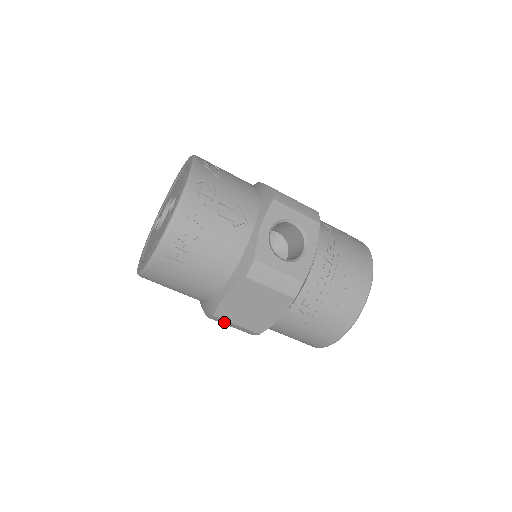
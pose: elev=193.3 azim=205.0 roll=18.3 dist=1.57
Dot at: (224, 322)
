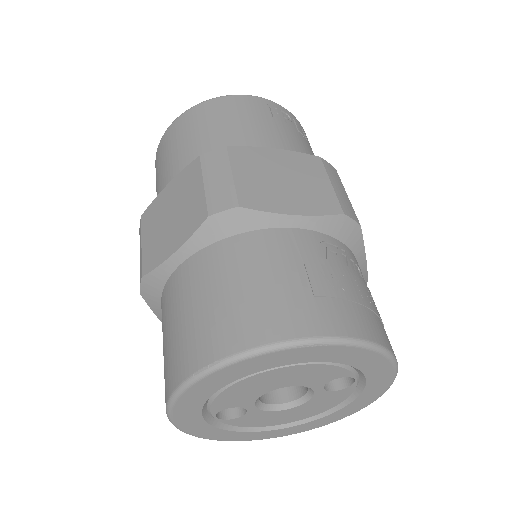
Dot at: (217, 166)
